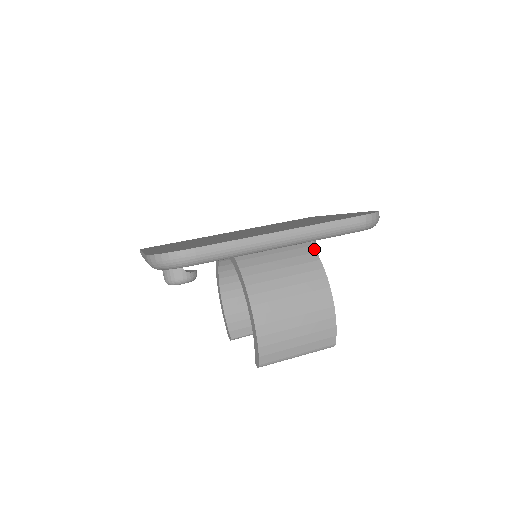
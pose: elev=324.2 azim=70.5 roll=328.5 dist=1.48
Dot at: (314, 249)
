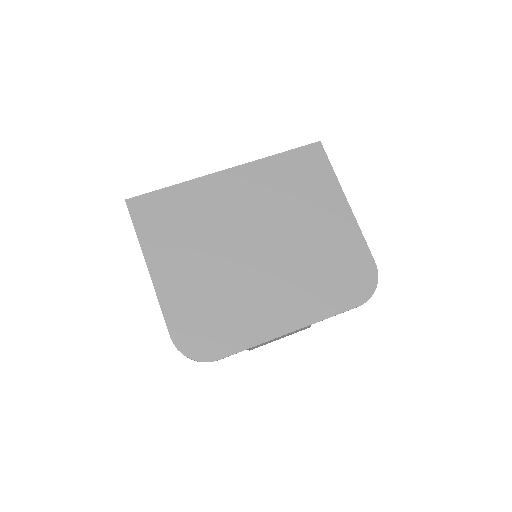
Dot at: occluded
